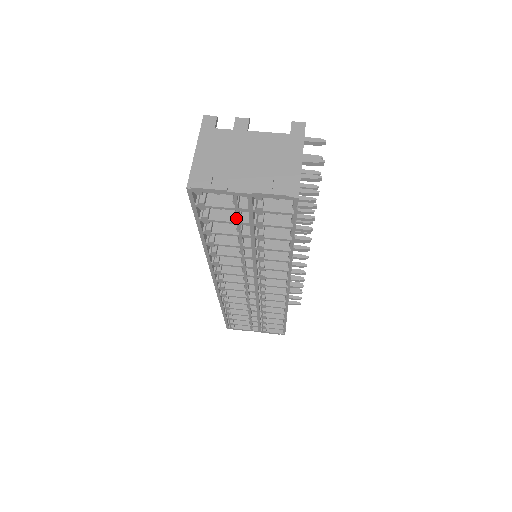
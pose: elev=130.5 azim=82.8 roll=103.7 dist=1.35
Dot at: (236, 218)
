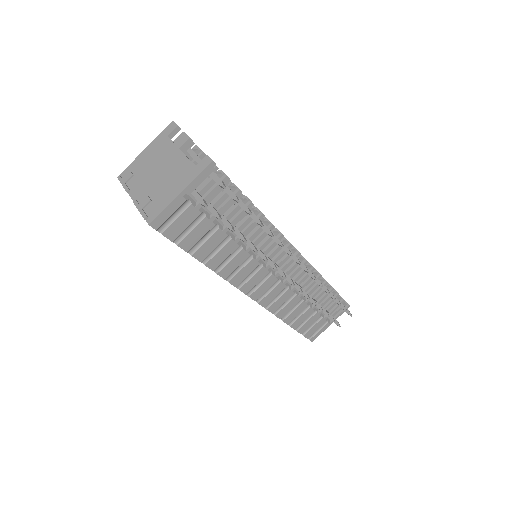
Dot at: occluded
